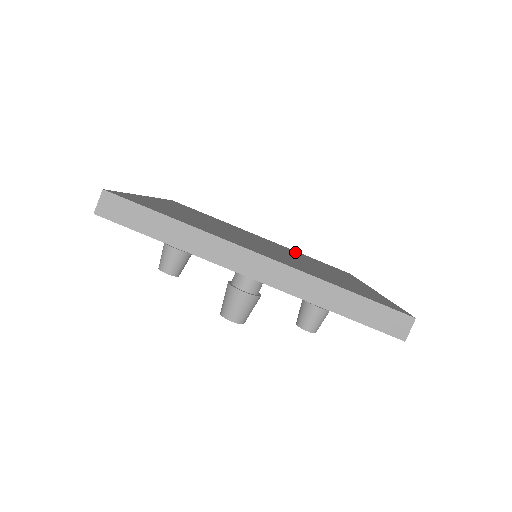
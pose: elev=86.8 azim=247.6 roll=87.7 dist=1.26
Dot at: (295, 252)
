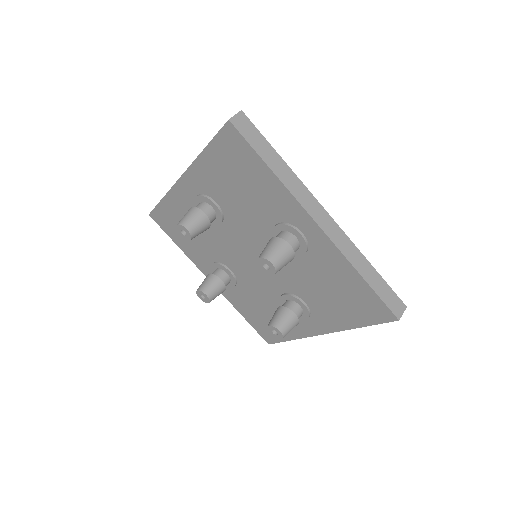
Dot at: occluded
